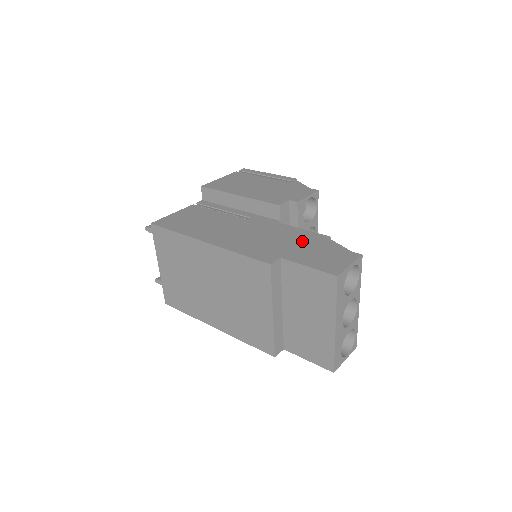
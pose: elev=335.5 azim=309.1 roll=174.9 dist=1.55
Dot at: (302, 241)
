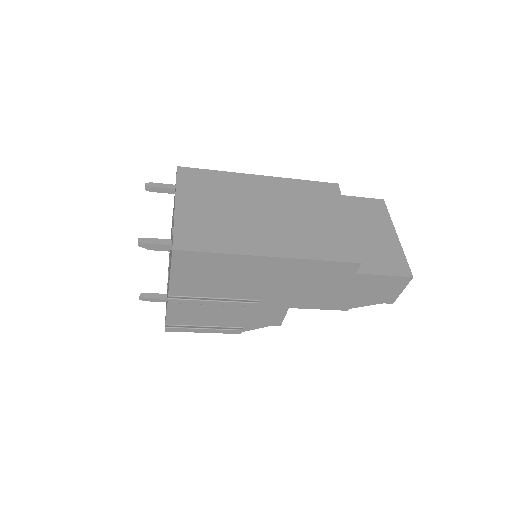
Dot at: occluded
